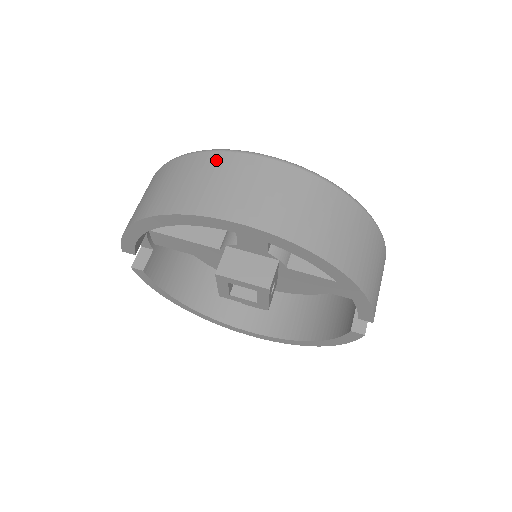
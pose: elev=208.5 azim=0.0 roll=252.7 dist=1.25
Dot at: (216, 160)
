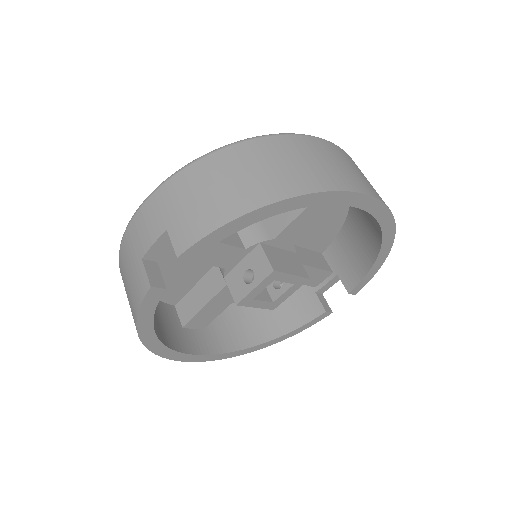
Dot at: (315, 144)
